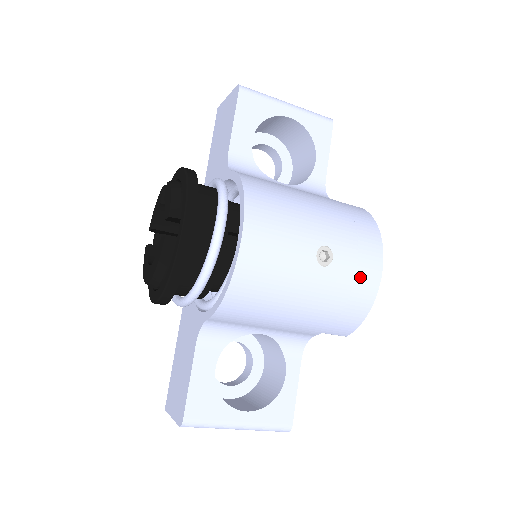
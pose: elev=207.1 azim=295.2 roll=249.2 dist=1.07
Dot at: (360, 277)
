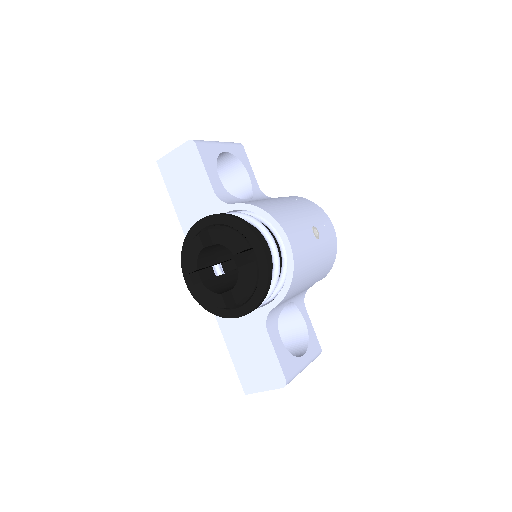
Dot at: (330, 237)
